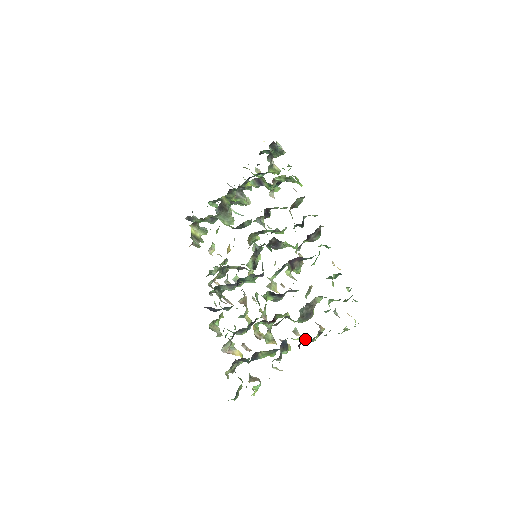
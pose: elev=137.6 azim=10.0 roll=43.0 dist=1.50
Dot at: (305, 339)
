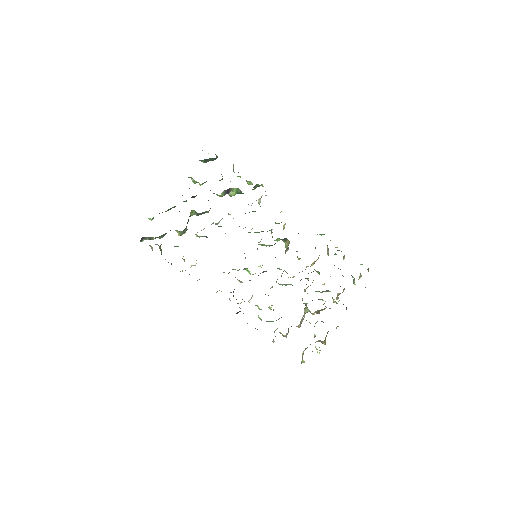
Dot at: occluded
